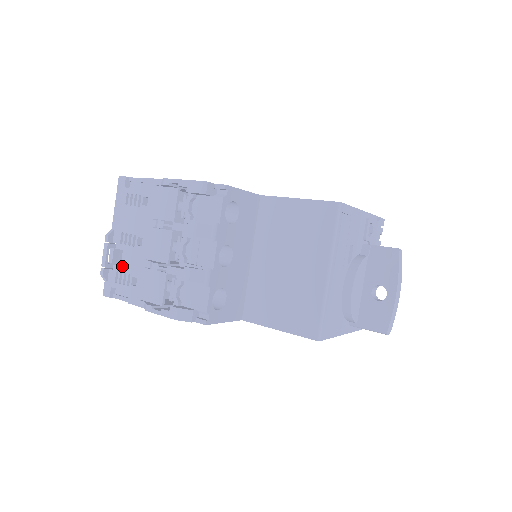
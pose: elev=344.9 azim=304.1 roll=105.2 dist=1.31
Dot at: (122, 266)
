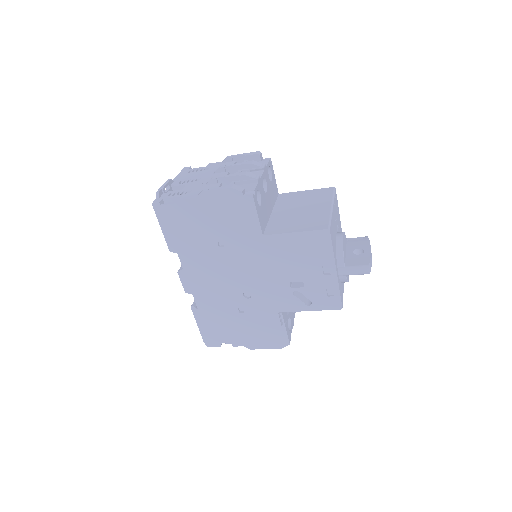
Dot at: (176, 191)
